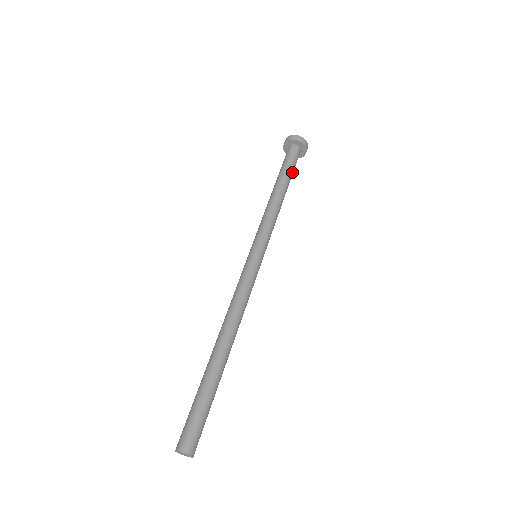
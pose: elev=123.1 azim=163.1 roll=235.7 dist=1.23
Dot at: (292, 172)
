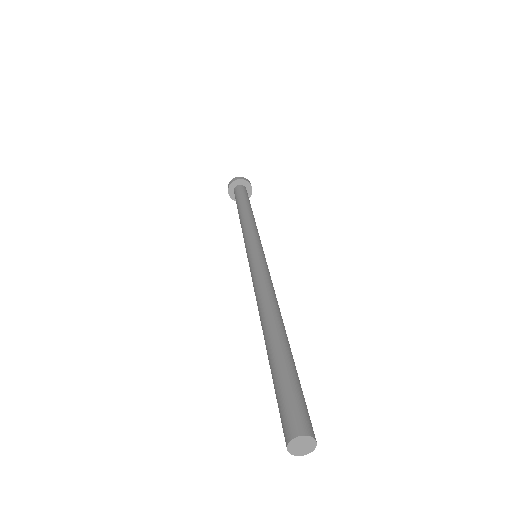
Dot at: (247, 198)
